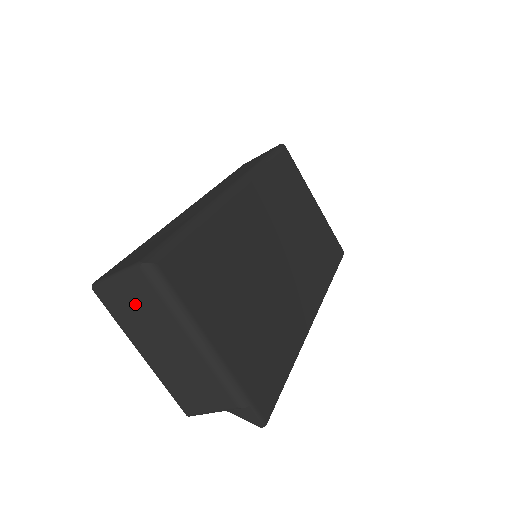
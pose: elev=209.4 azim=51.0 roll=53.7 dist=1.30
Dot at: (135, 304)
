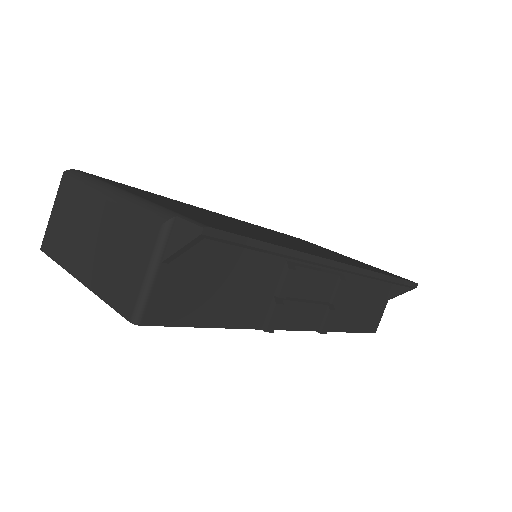
Dot at: (65, 219)
